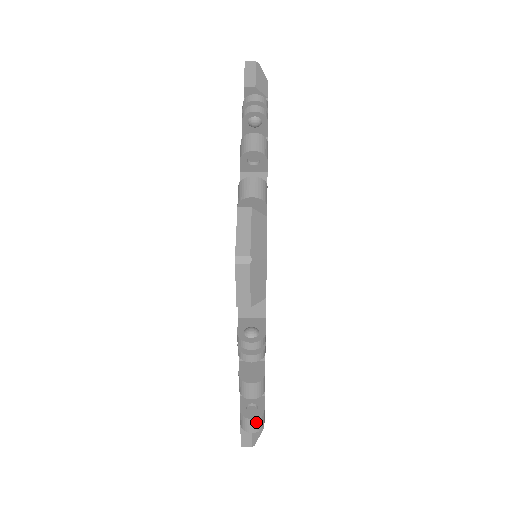
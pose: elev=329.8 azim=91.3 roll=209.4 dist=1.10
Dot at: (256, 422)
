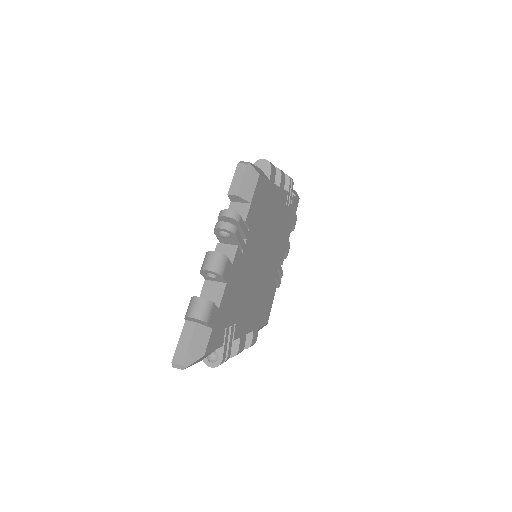
Dot at: (201, 304)
